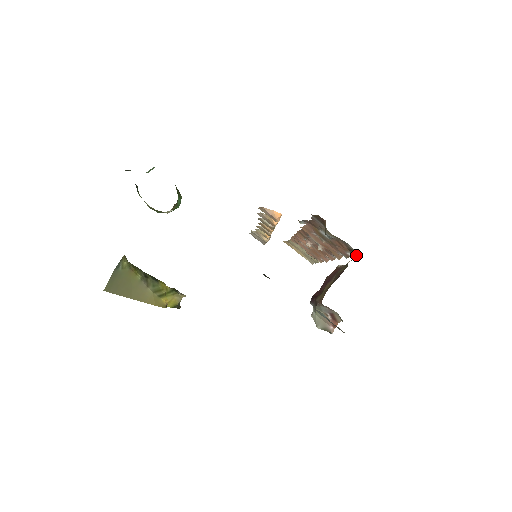
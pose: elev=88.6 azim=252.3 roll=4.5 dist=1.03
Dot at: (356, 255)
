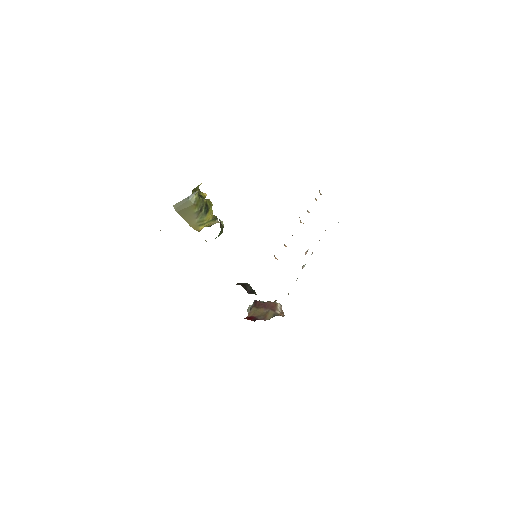
Dot at: occluded
